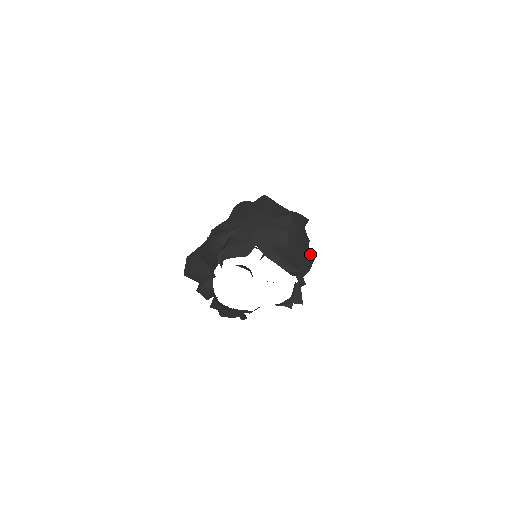
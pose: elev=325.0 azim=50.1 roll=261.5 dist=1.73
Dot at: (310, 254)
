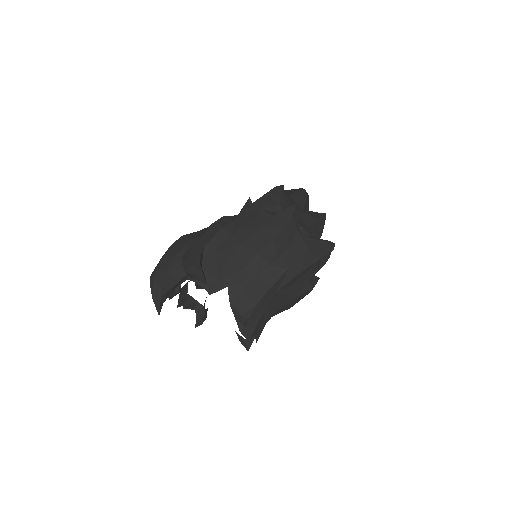
Dot at: (299, 296)
